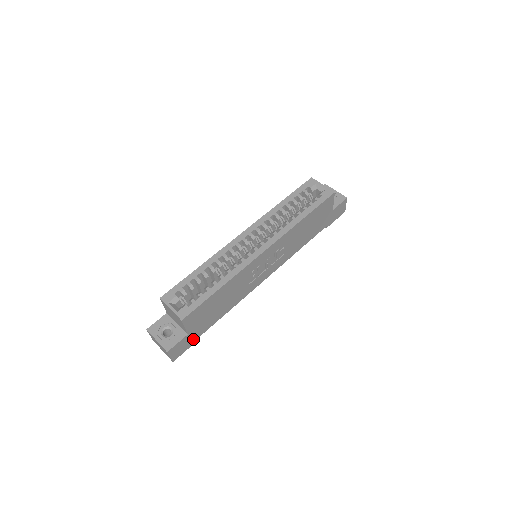
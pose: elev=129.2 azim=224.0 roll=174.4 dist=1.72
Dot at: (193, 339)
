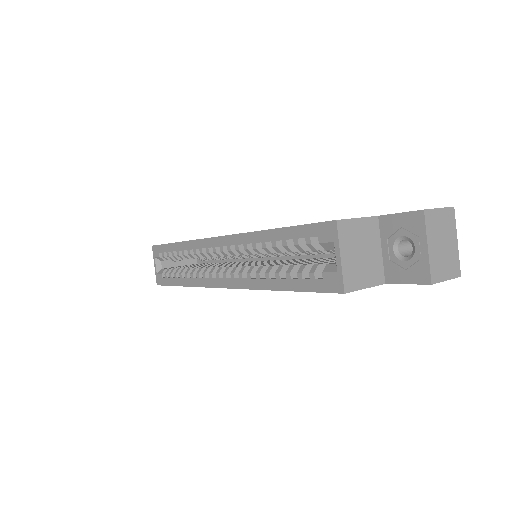
Dot at: occluded
